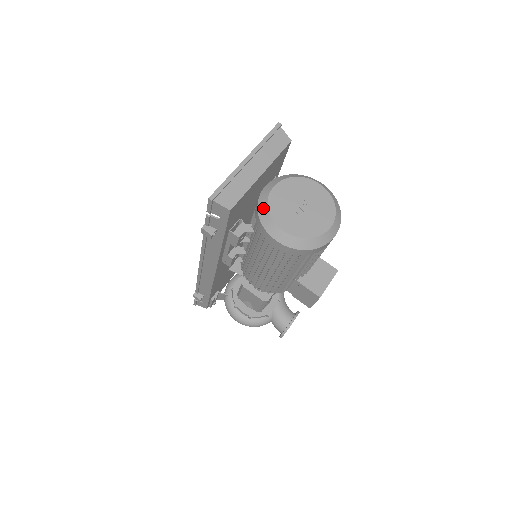
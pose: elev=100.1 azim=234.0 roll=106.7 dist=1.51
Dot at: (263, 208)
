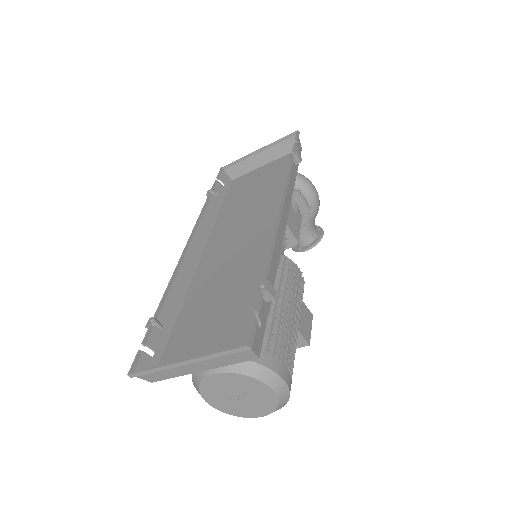
Dot at: (196, 379)
